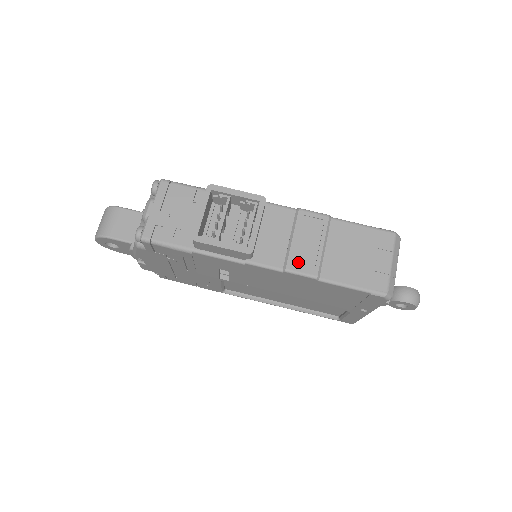
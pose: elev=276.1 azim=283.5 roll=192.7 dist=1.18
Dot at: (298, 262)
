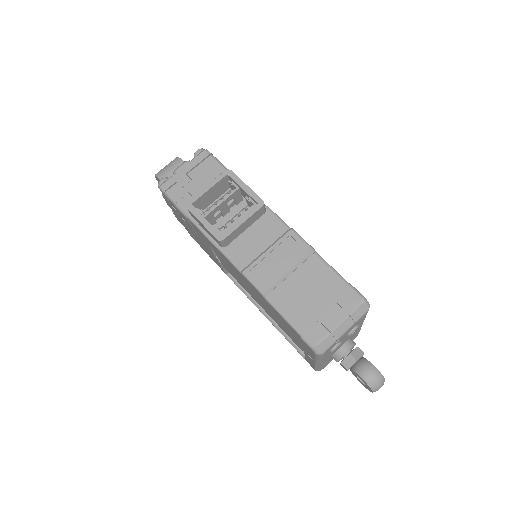
Dot at: (258, 272)
